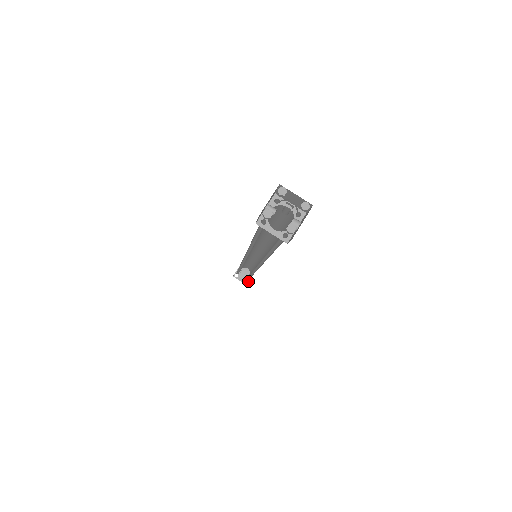
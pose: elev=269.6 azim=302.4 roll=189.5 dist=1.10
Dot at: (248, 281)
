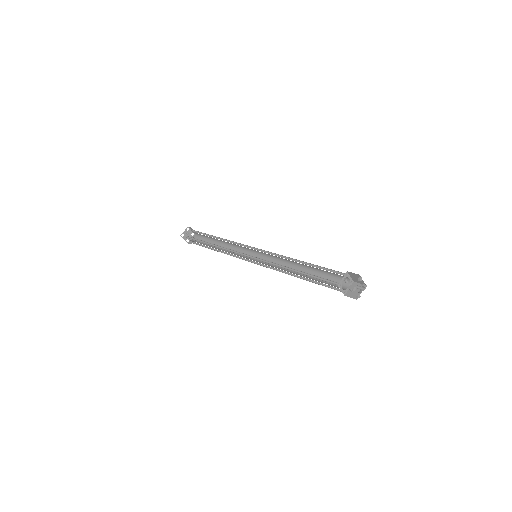
Dot at: (189, 241)
